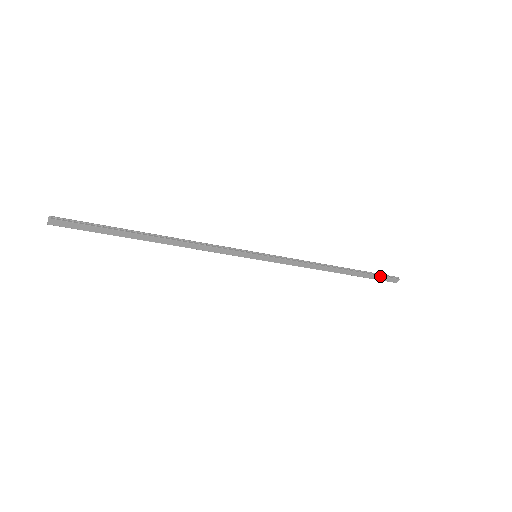
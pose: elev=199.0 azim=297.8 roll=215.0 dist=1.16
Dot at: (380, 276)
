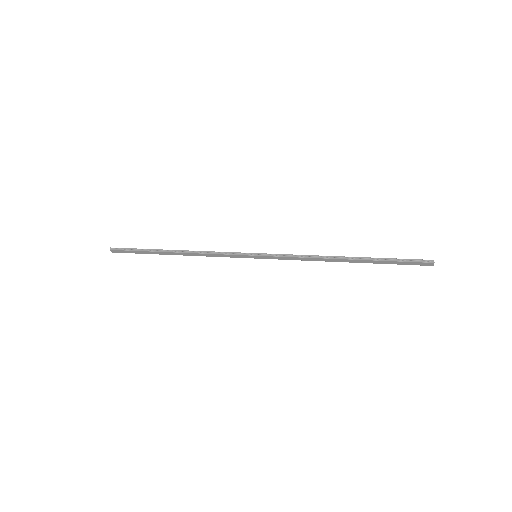
Dot at: (403, 262)
